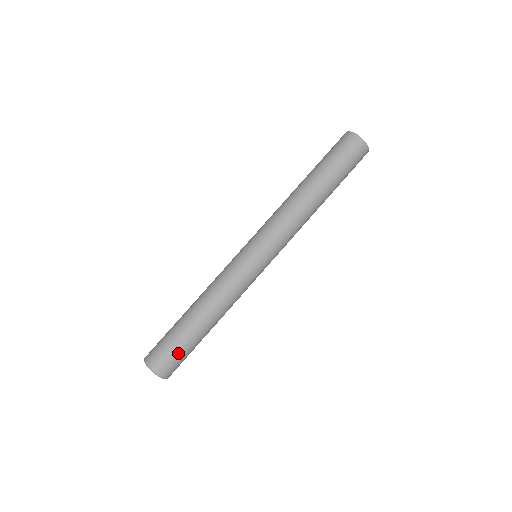
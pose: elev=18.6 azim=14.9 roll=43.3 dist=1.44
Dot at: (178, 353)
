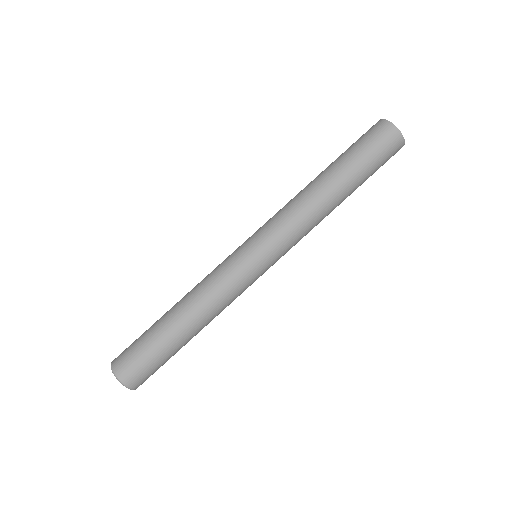
Dot at: (148, 359)
